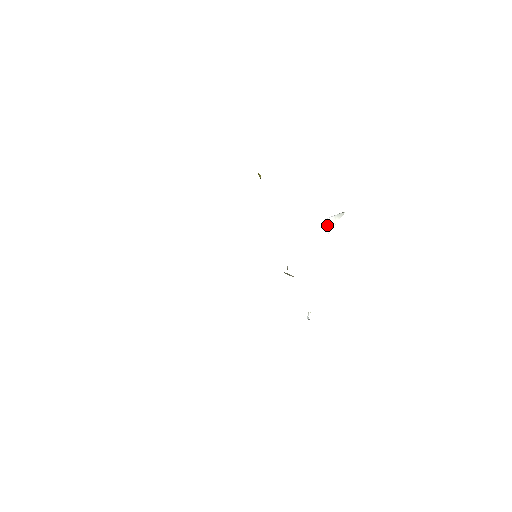
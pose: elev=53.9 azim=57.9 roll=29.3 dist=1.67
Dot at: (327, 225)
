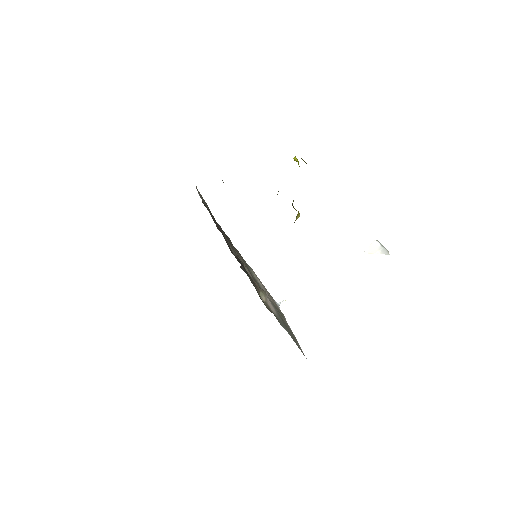
Dot at: (370, 246)
